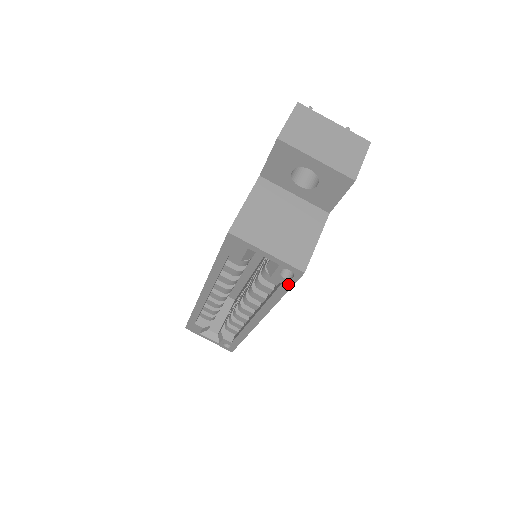
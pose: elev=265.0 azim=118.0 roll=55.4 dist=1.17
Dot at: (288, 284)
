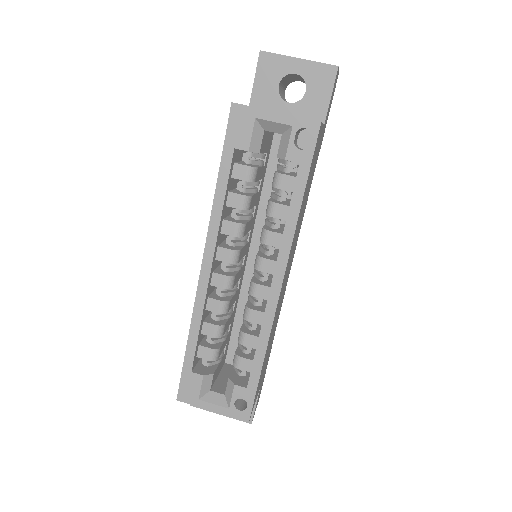
Dot at: (306, 160)
